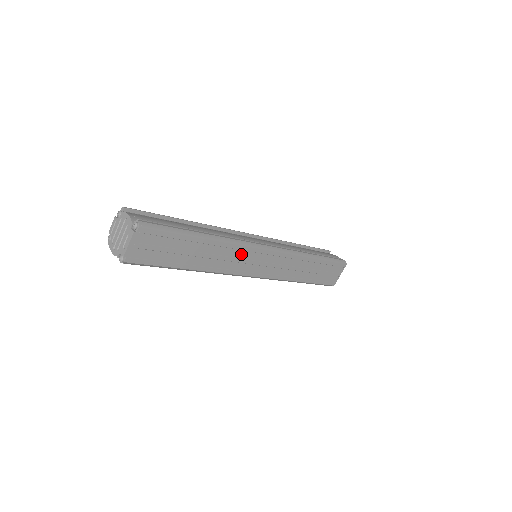
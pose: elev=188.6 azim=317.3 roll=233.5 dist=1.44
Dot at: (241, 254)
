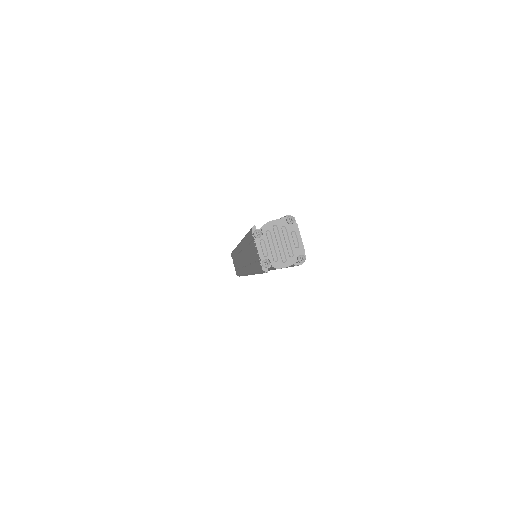
Dot at: occluded
